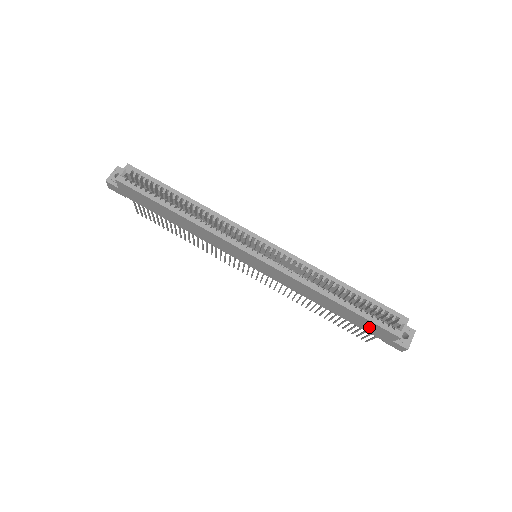
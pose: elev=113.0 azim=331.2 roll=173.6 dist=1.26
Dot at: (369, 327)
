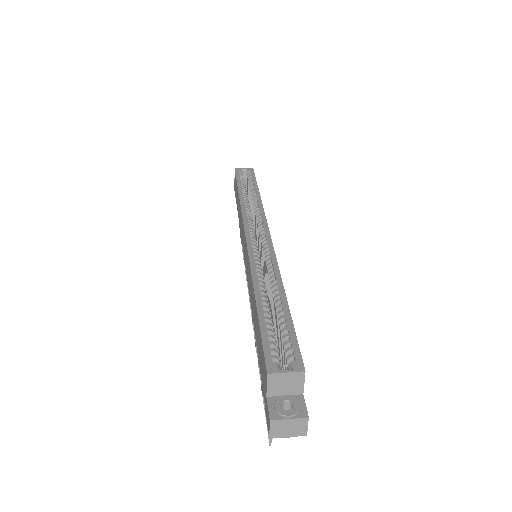
Dot at: occluded
